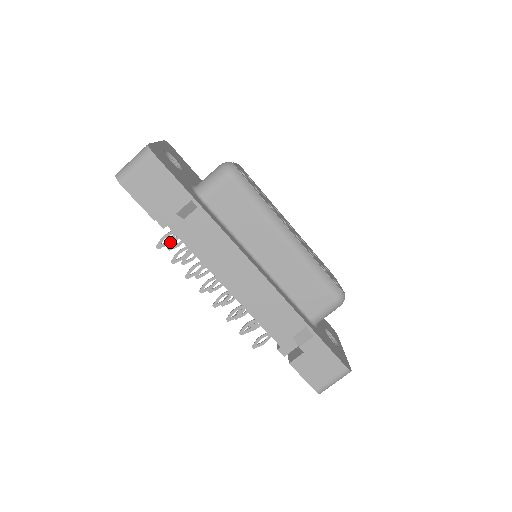
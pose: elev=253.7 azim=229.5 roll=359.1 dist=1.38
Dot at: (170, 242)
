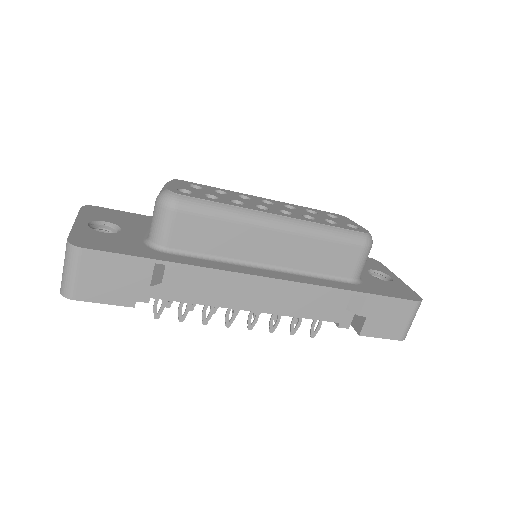
Dot at: (164, 305)
